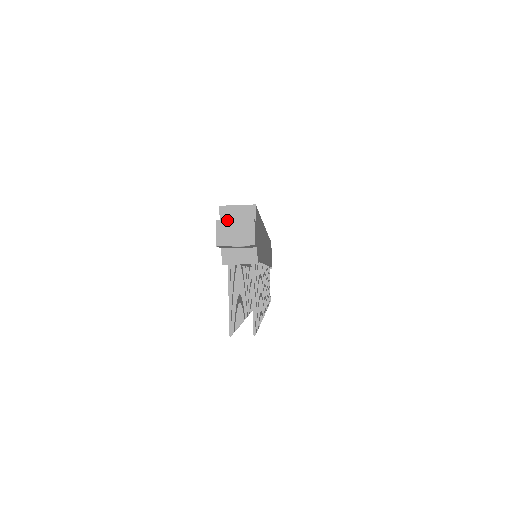
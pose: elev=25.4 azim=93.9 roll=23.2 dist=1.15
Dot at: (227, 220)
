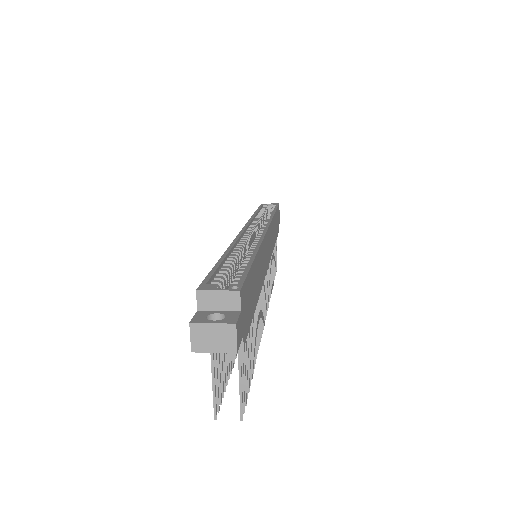
Dot at: (203, 323)
